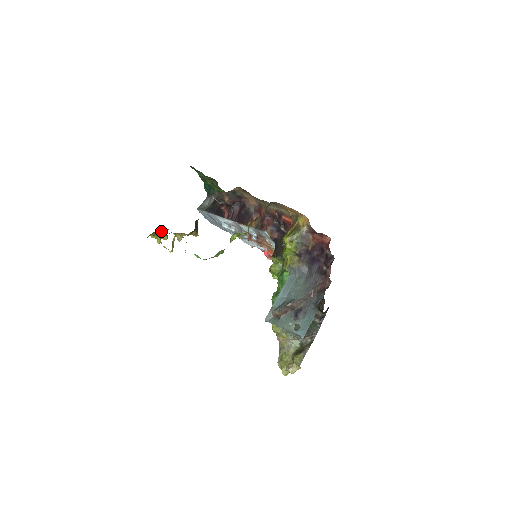
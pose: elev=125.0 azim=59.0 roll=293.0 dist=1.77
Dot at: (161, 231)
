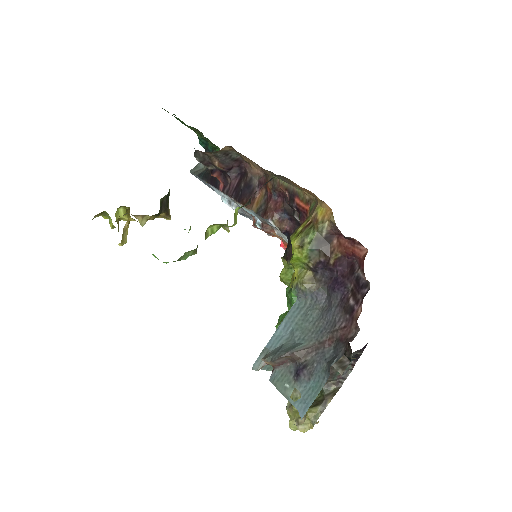
Dot at: (117, 209)
